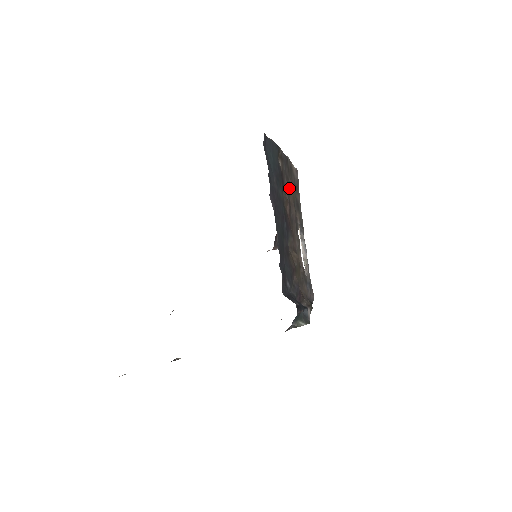
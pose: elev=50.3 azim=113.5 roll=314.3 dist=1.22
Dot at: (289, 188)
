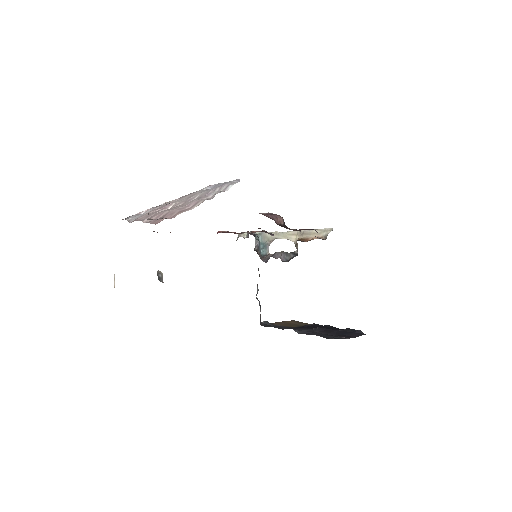
Dot at: occluded
